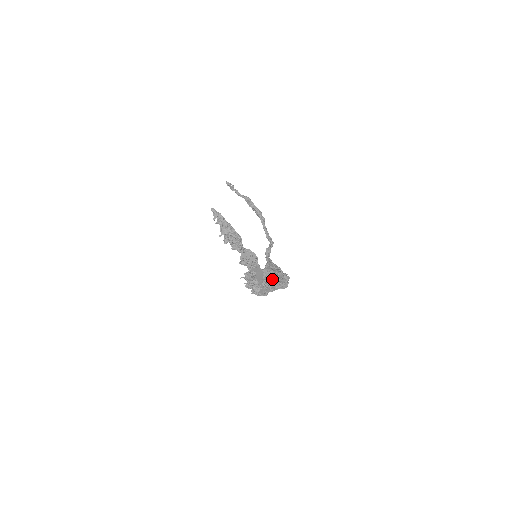
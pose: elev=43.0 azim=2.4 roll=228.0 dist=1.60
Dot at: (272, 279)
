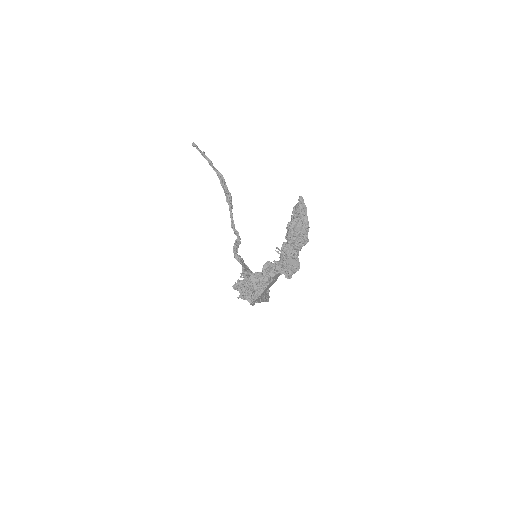
Dot at: occluded
